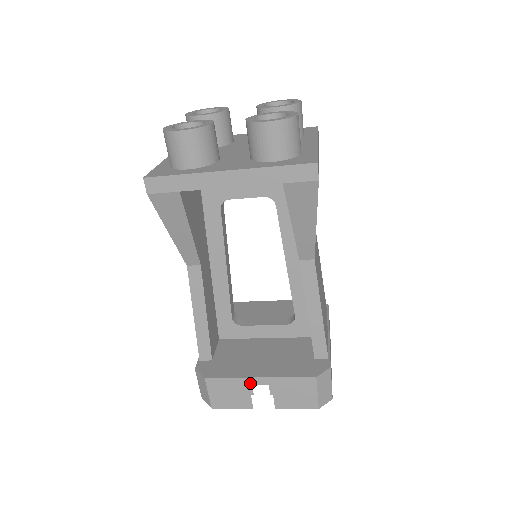
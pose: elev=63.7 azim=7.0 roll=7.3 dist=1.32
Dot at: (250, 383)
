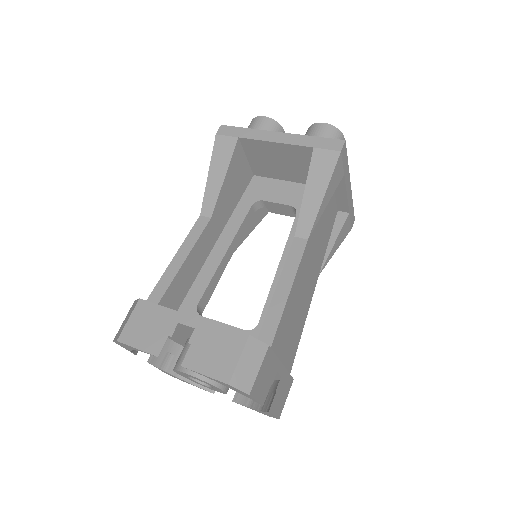
Dot at: (178, 320)
